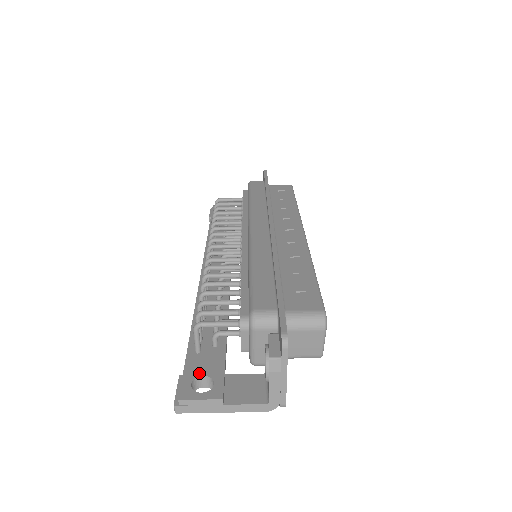
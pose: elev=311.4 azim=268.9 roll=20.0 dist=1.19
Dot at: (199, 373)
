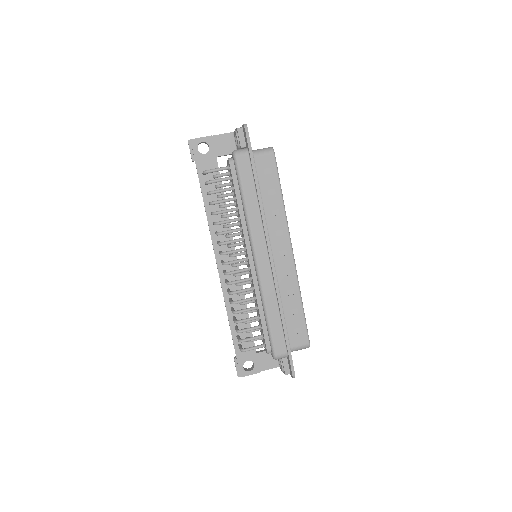
Dot at: (245, 360)
